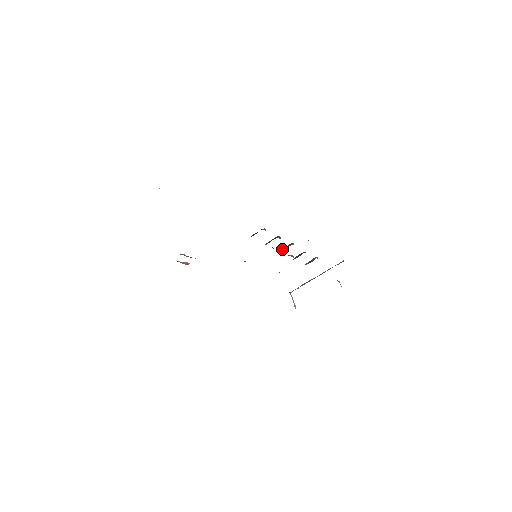
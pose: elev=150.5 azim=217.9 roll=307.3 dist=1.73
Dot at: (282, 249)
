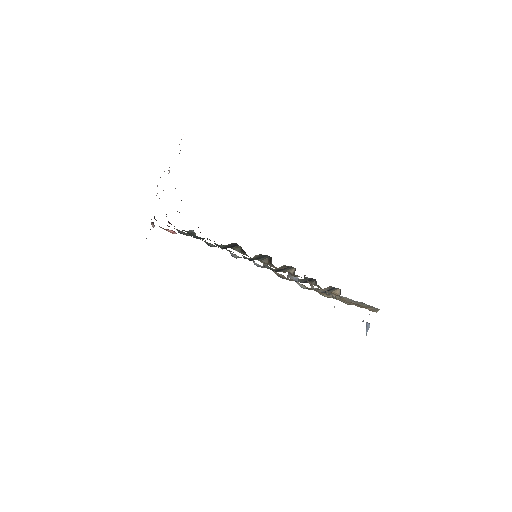
Dot at: (283, 266)
